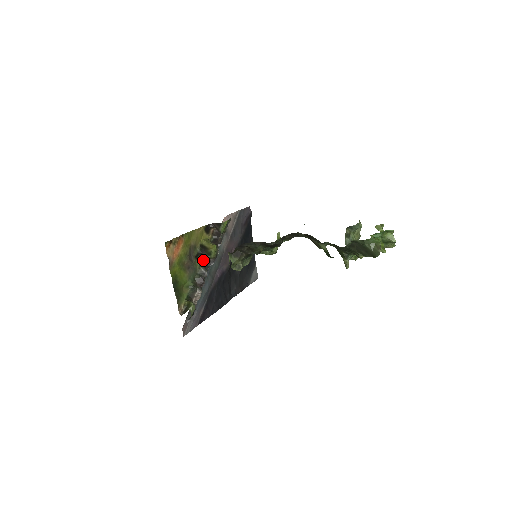
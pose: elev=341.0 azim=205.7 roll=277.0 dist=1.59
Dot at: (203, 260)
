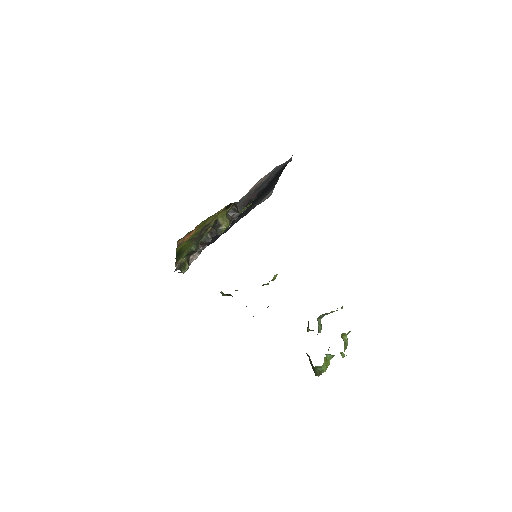
Dot at: (213, 228)
